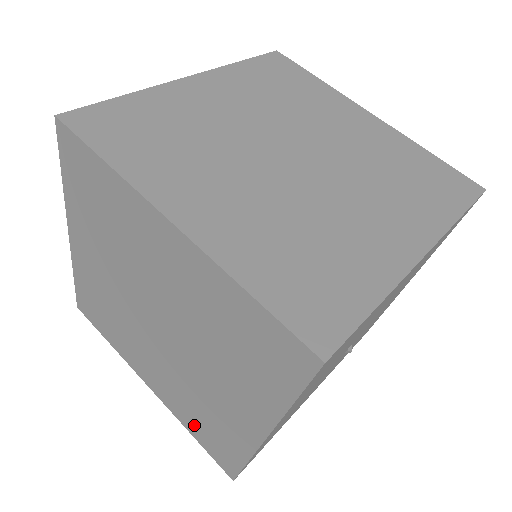
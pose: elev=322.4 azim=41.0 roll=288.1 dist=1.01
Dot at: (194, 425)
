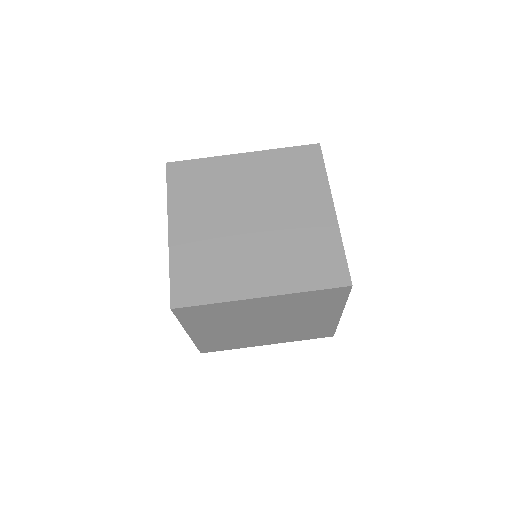
Dot at: (302, 337)
